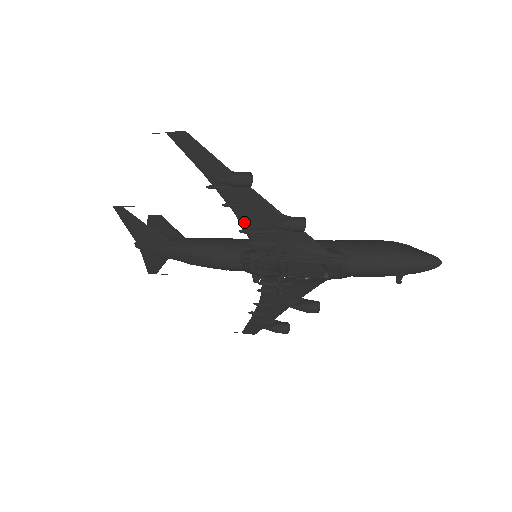
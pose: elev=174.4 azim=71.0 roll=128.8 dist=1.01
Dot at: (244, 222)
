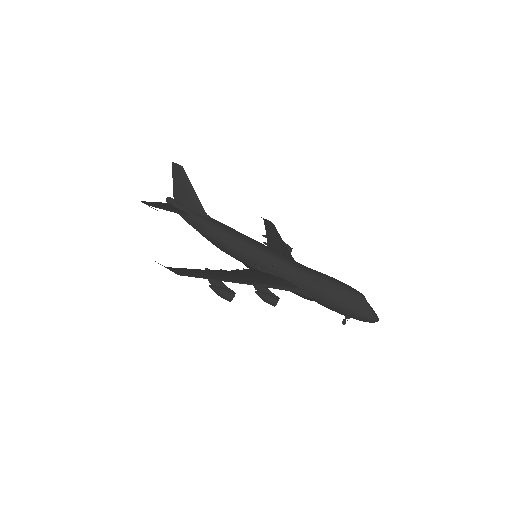
Dot at: (239, 272)
